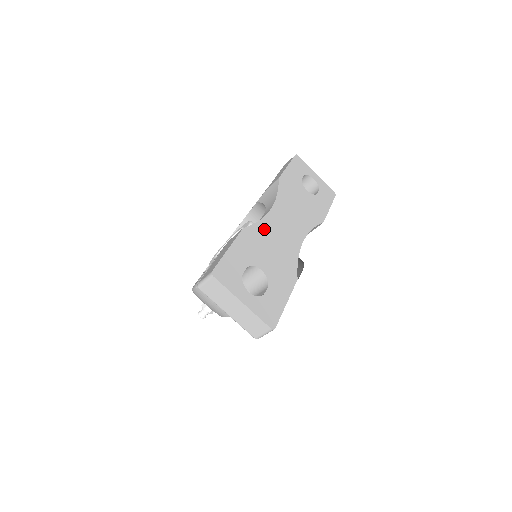
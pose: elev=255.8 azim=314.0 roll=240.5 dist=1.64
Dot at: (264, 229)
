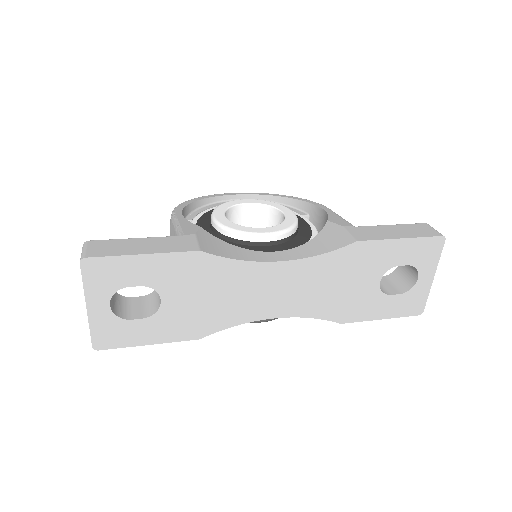
Dot at: (233, 272)
